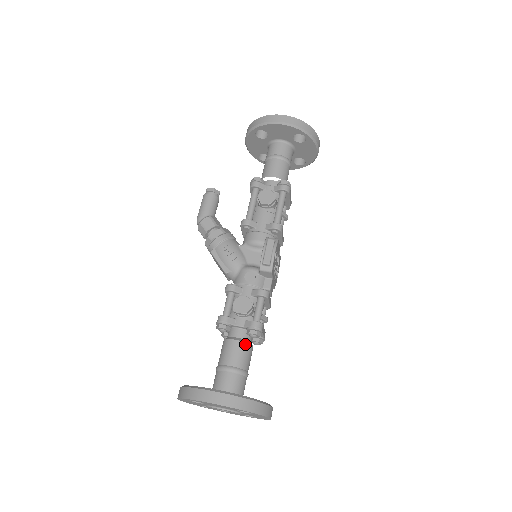
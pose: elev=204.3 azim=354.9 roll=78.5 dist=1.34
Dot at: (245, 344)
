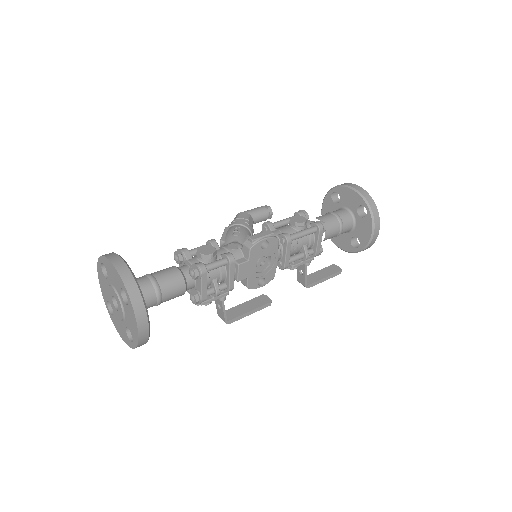
Dot at: (180, 275)
